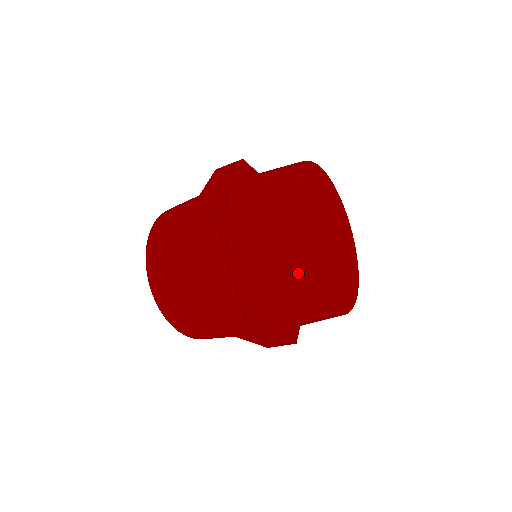
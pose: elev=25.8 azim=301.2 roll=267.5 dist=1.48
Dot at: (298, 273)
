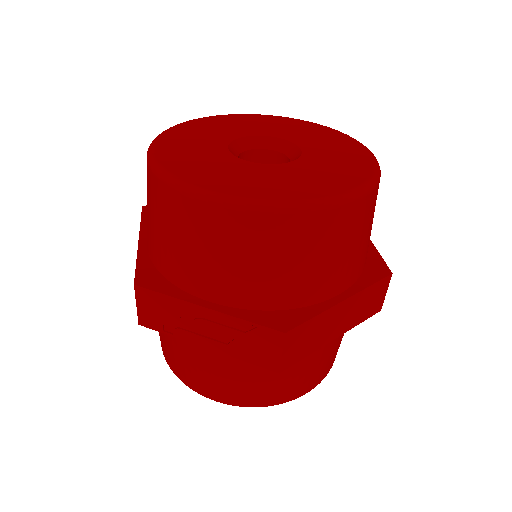
Dot at: (149, 181)
